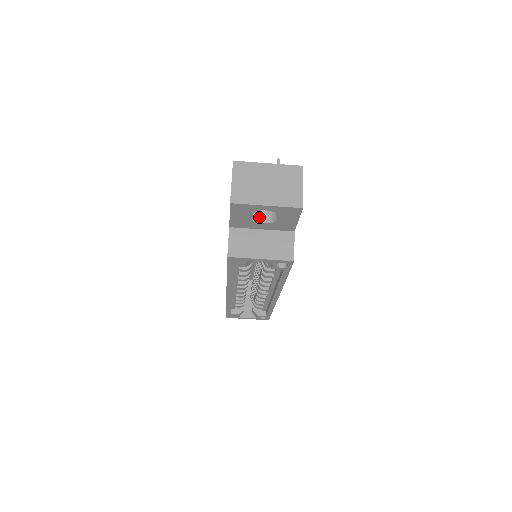
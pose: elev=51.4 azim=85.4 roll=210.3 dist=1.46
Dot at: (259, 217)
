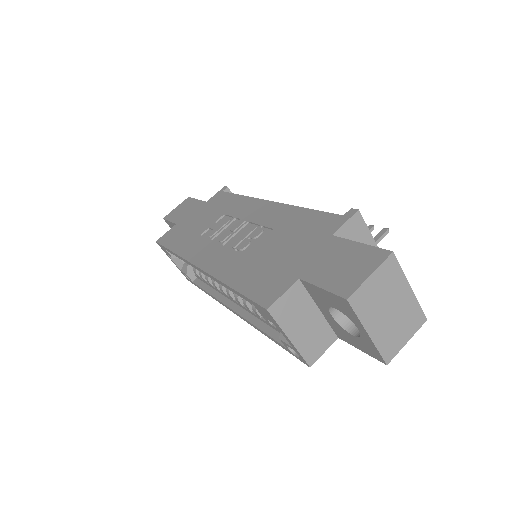
Dot at: occluded
